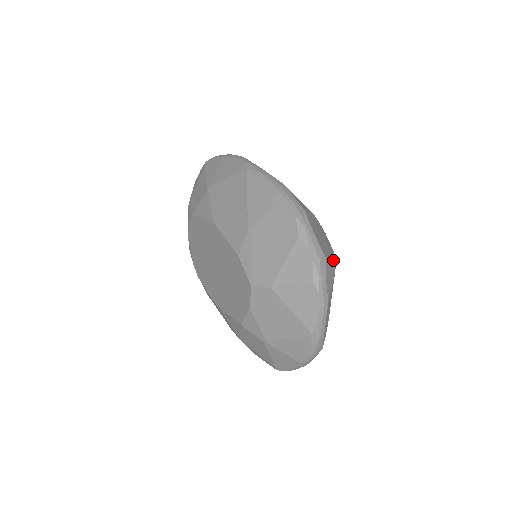
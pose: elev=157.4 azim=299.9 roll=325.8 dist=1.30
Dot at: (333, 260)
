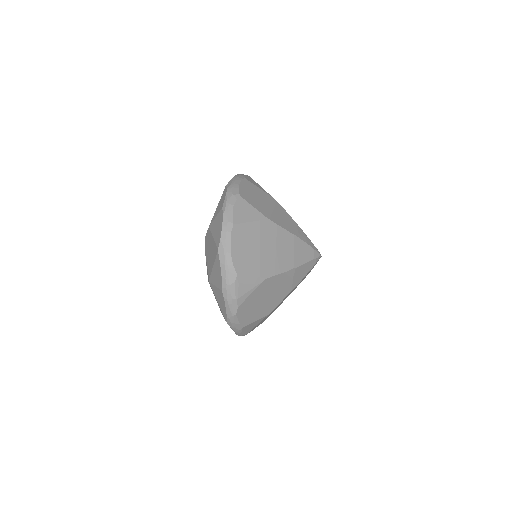
Dot at: (266, 215)
